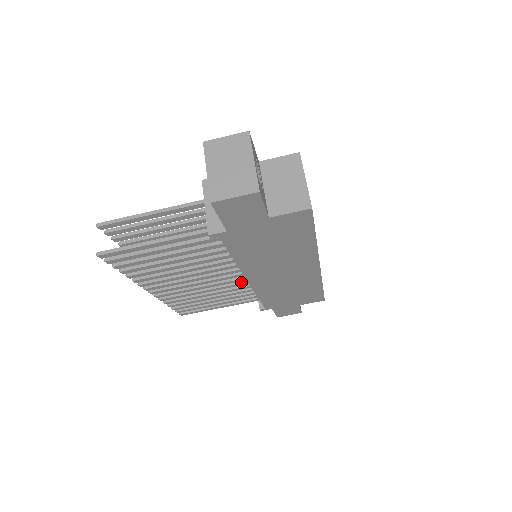
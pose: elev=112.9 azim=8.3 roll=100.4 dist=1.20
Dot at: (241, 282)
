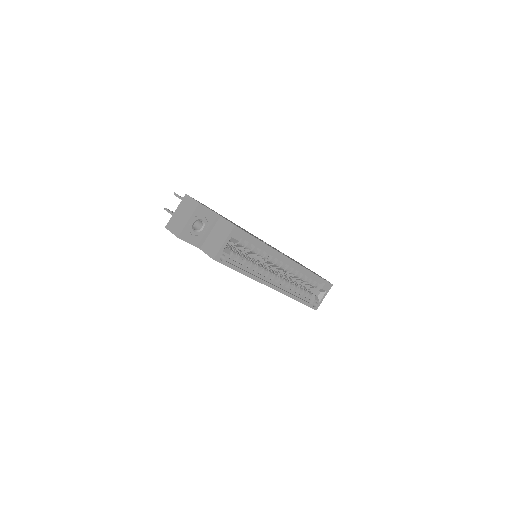
Dot at: occluded
